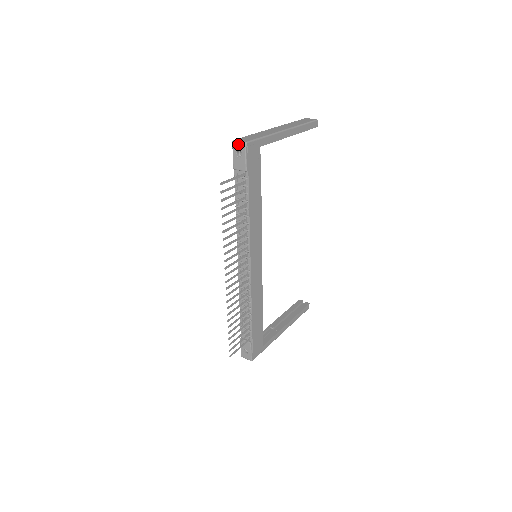
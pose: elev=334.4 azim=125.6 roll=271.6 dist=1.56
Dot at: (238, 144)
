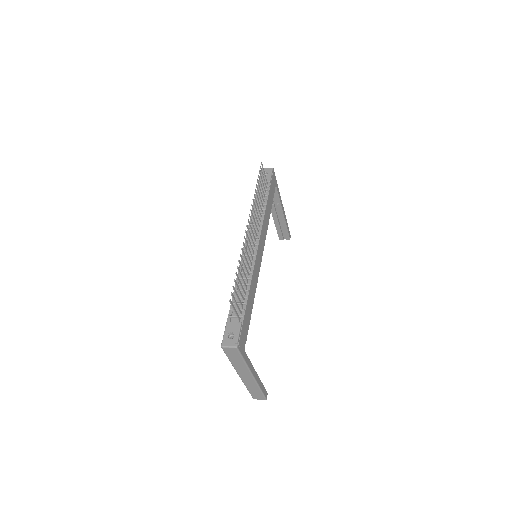
Dot at: (266, 169)
